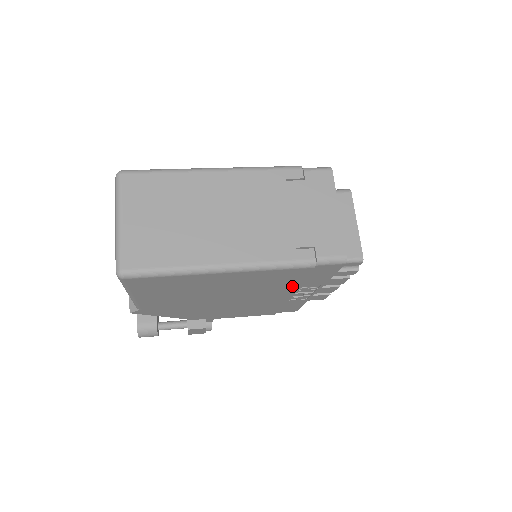
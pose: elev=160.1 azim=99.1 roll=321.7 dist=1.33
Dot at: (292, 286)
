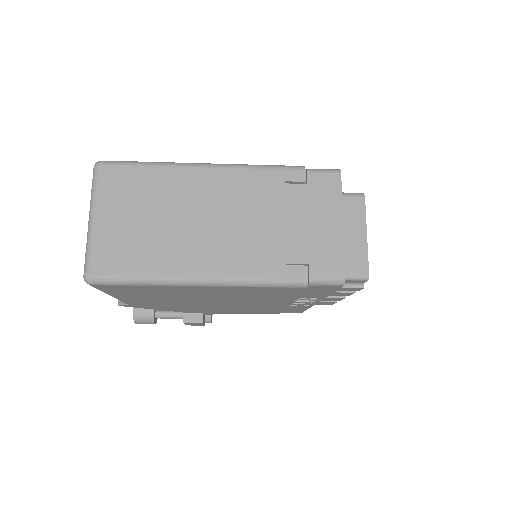
Dot at: (287, 298)
